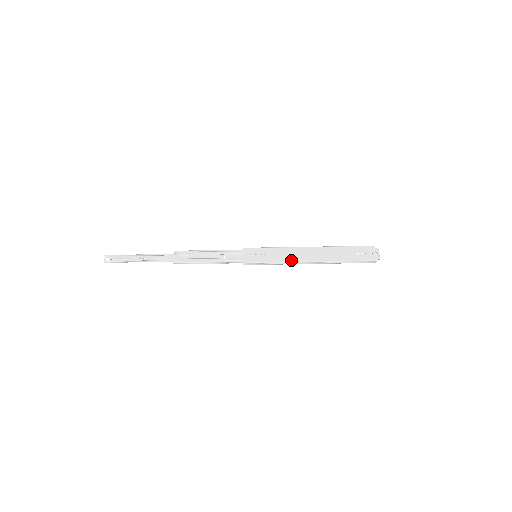
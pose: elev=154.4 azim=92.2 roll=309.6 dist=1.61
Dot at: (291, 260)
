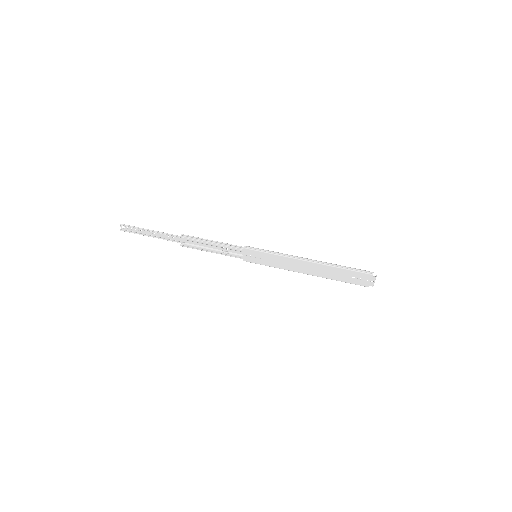
Dot at: (287, 269)
